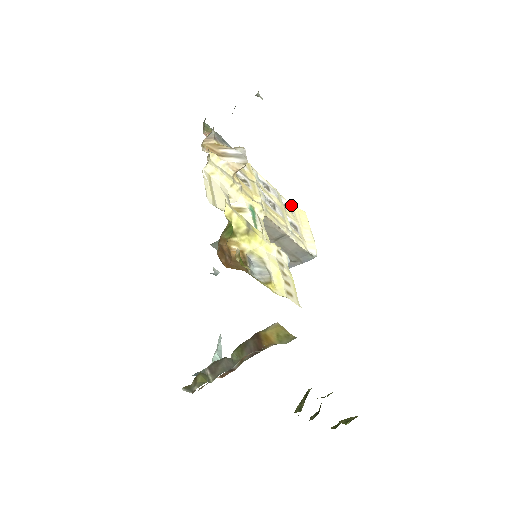
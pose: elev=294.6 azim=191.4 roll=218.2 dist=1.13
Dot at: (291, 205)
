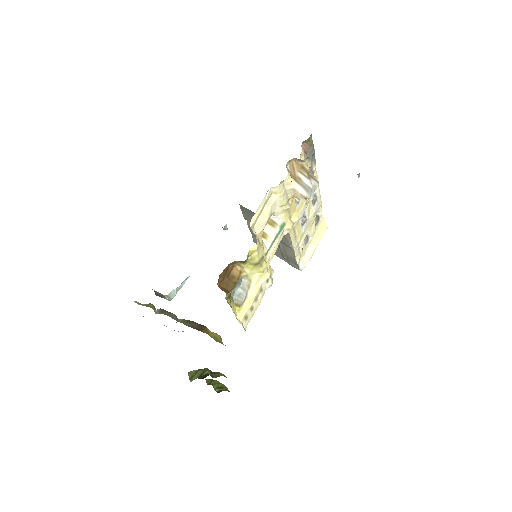
Dot at: (322, 217)
